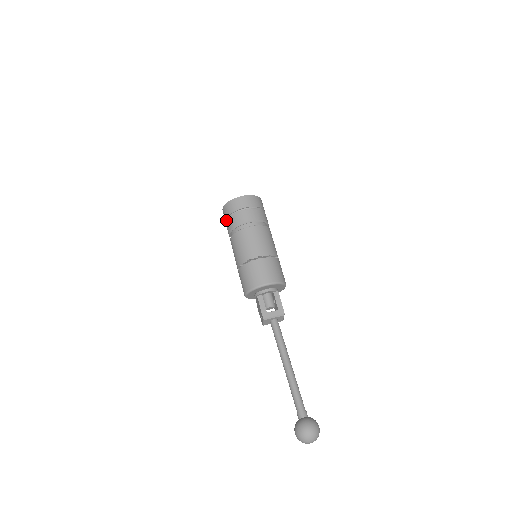
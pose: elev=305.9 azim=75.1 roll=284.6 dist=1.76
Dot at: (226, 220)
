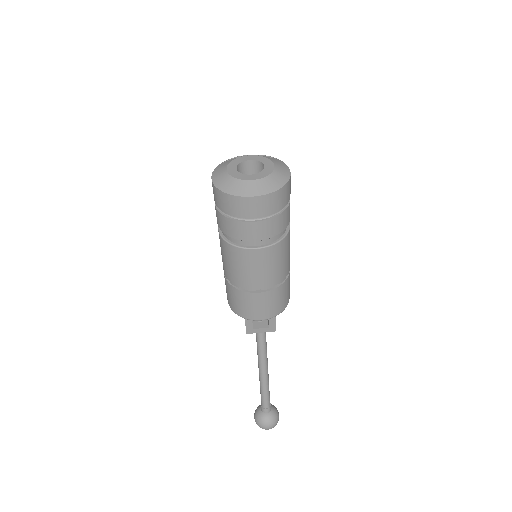
Dot at: occluded
